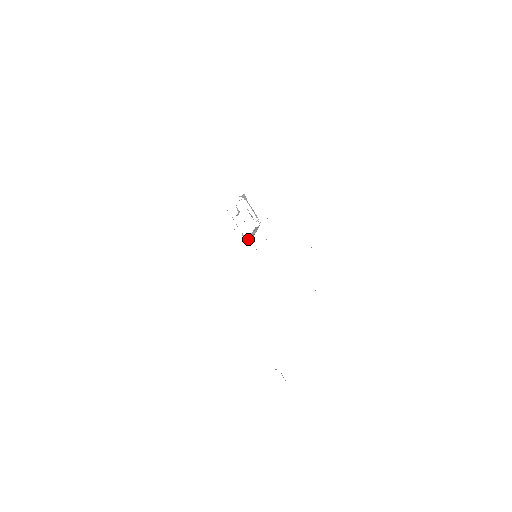
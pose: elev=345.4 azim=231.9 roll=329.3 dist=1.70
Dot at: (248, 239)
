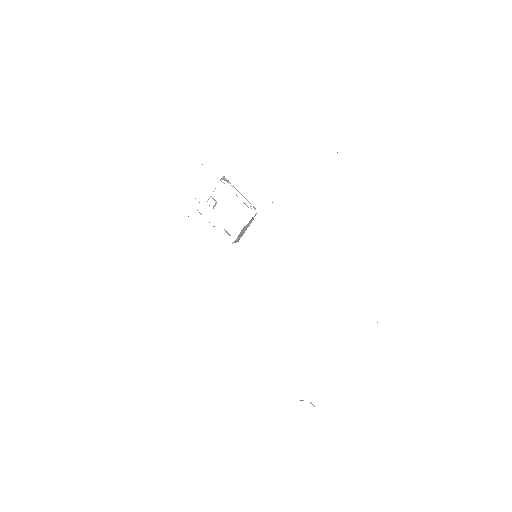
Dot at: (239, 235)
